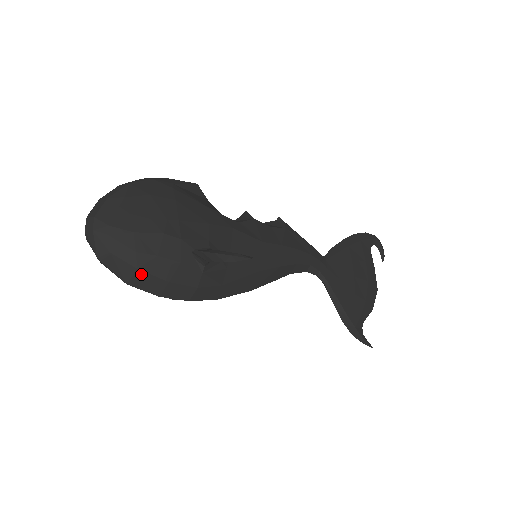
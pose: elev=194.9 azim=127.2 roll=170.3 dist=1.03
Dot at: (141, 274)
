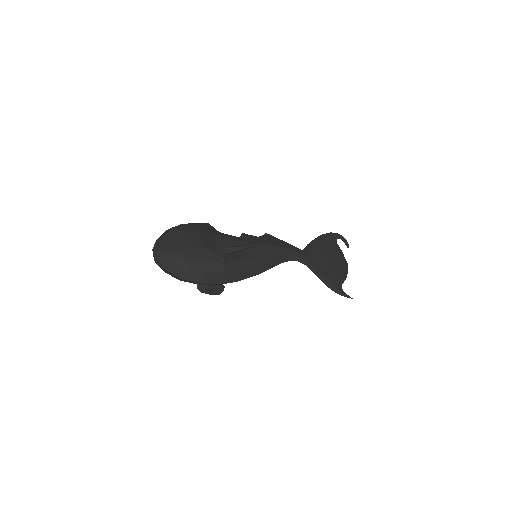
Dot at: (190, 271)
